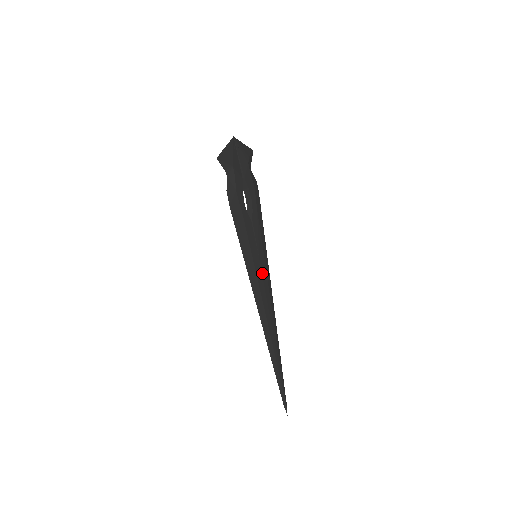
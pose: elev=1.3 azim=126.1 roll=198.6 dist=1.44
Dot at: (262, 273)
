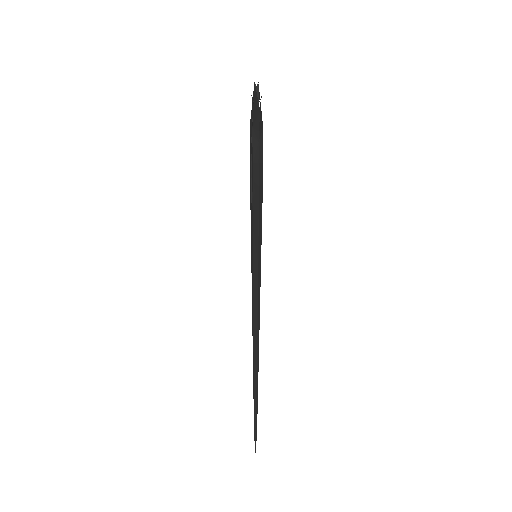
Dot at: occluded
